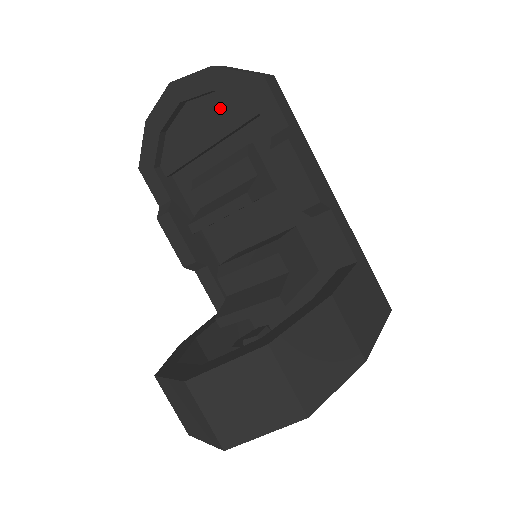
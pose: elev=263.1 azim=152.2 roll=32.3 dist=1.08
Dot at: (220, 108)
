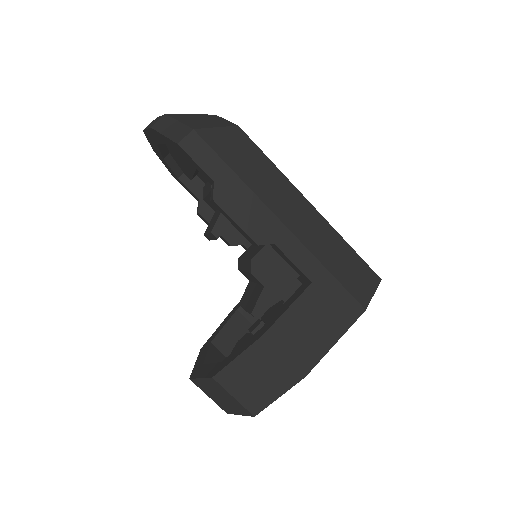
Dot at: occluded
